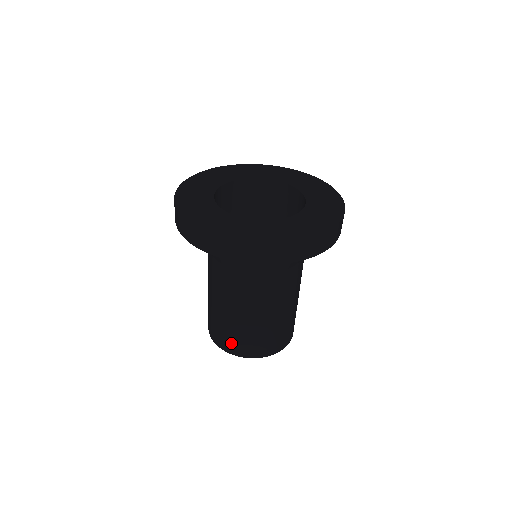
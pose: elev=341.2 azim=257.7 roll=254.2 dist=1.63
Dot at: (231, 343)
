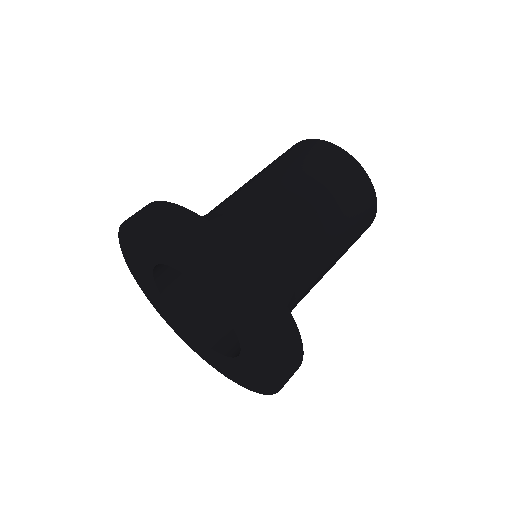
Dot at: occluded
